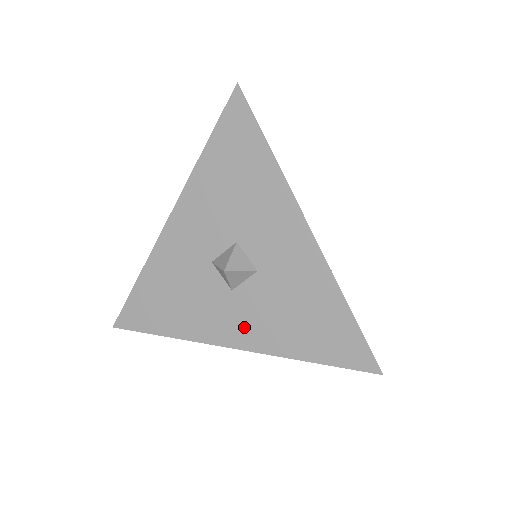
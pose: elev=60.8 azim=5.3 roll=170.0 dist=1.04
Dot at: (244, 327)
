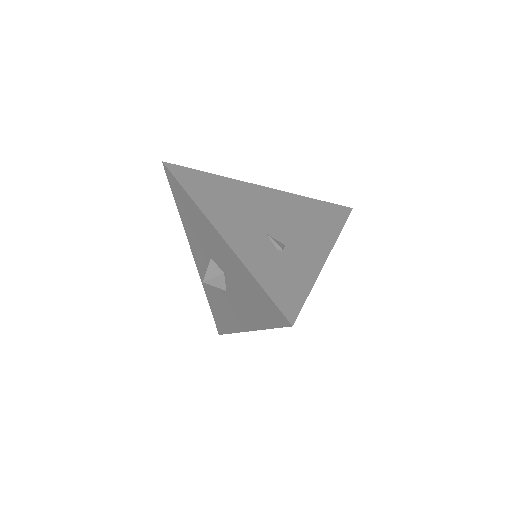
Dot at: (242, 314)
